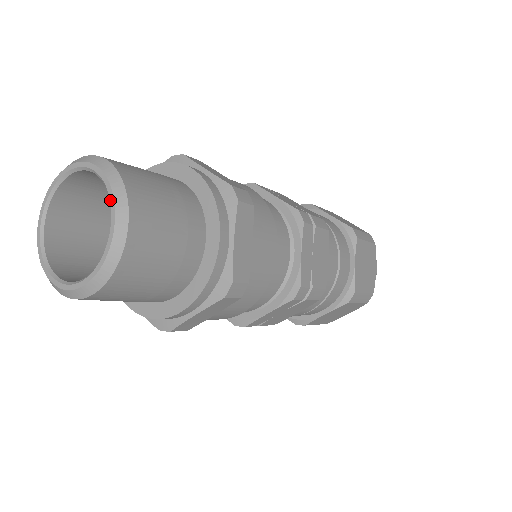
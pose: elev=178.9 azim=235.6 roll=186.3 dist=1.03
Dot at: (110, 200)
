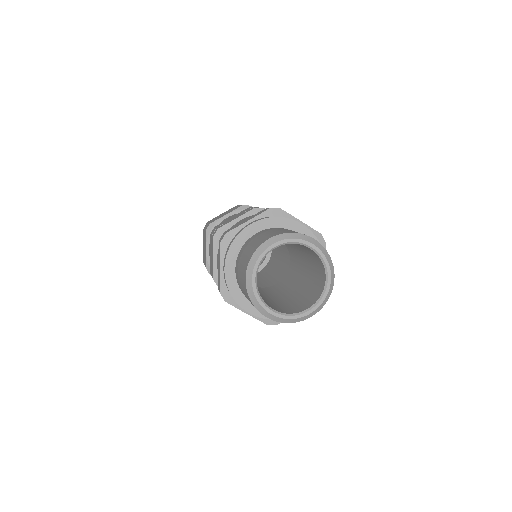
Dot at: (326, 265)
